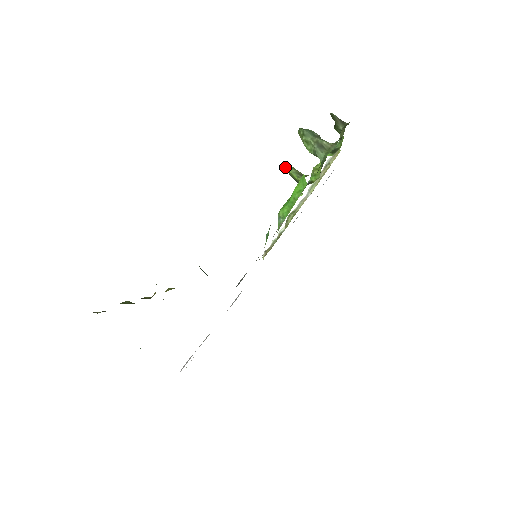
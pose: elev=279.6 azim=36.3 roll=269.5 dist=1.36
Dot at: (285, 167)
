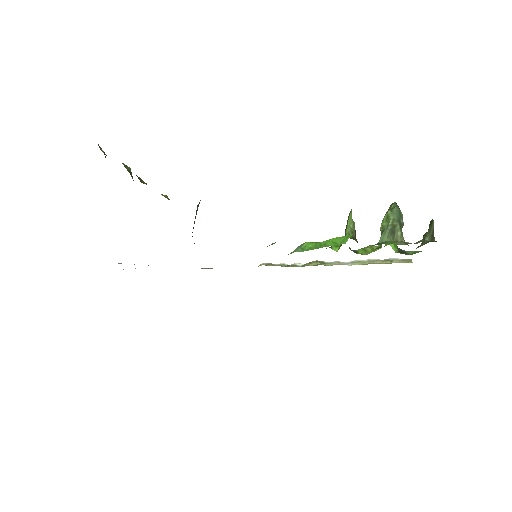
Dot at: (349, 216)
